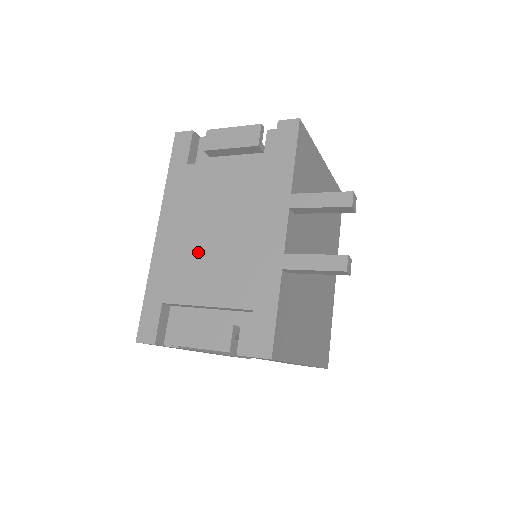
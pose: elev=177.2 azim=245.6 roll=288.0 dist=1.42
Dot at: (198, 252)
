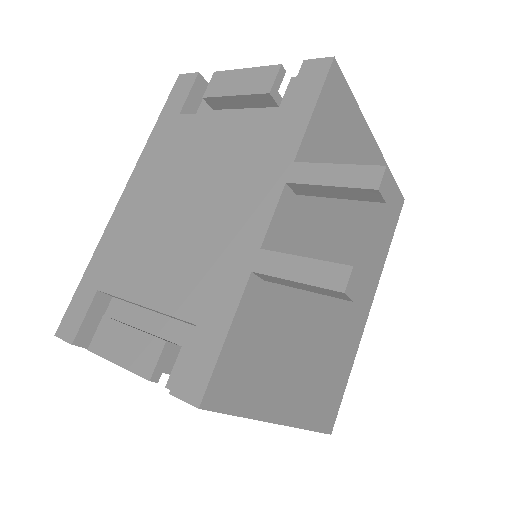
Dot at: (156, 229)
